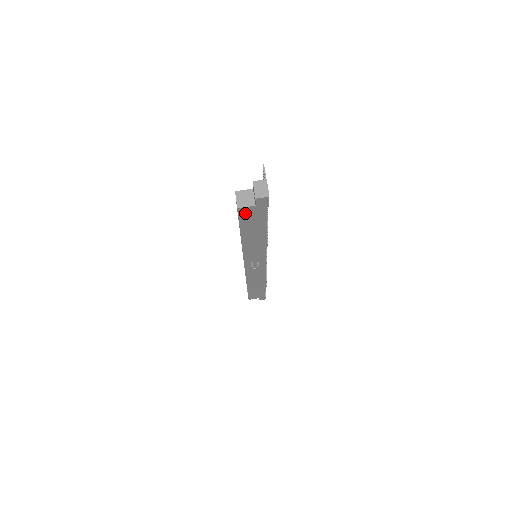
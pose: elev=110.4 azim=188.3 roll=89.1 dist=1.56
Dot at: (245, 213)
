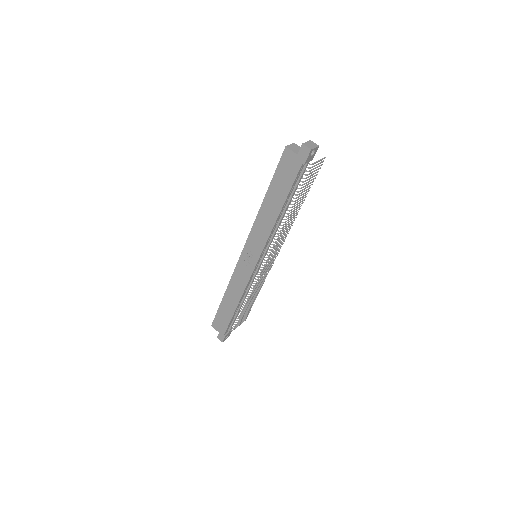
Dot at: (286, 159)
